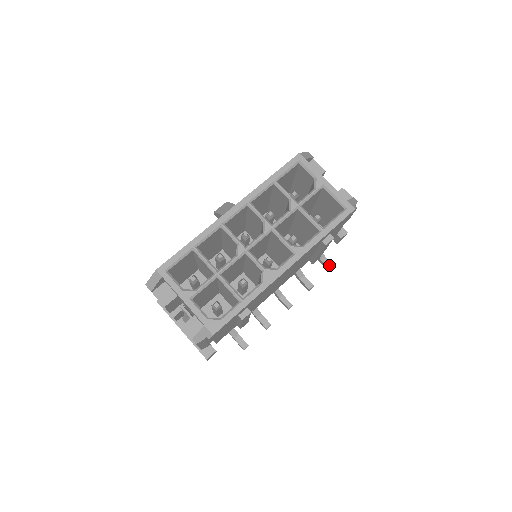
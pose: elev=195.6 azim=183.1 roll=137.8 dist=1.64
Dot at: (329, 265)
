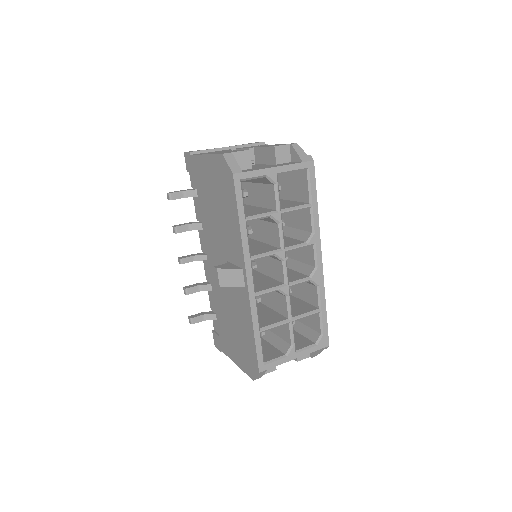
Dot at: occluded
